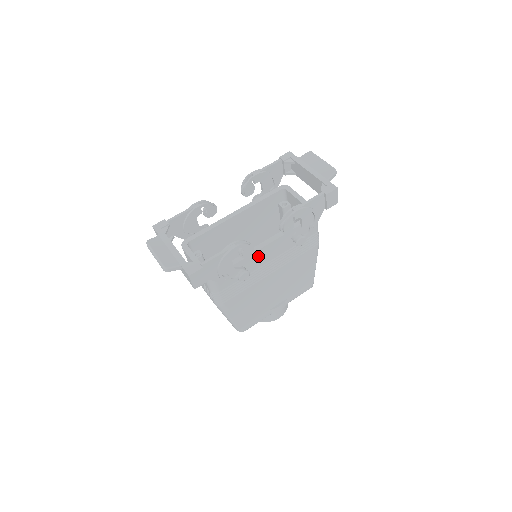
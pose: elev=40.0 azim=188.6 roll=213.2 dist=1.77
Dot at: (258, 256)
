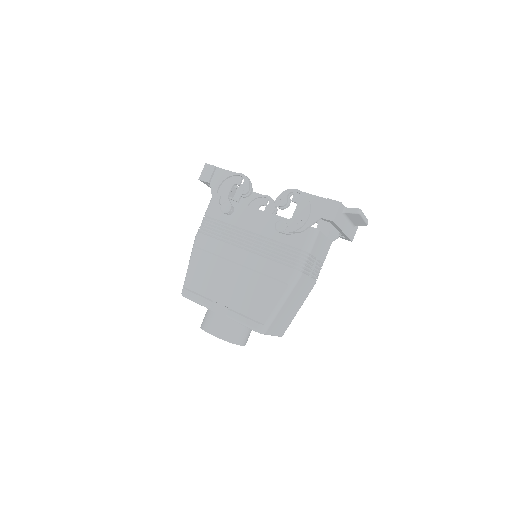
Dot at: (249, 214)
